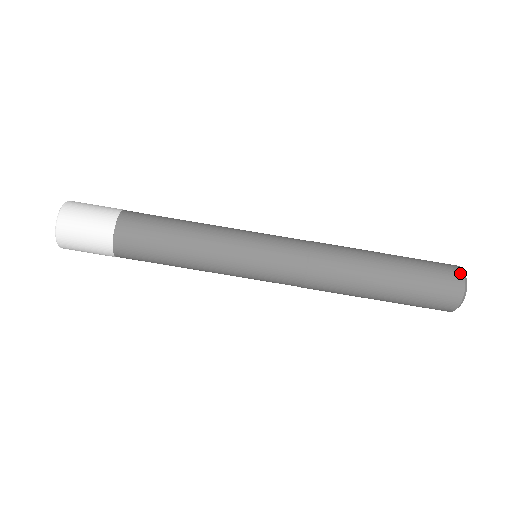
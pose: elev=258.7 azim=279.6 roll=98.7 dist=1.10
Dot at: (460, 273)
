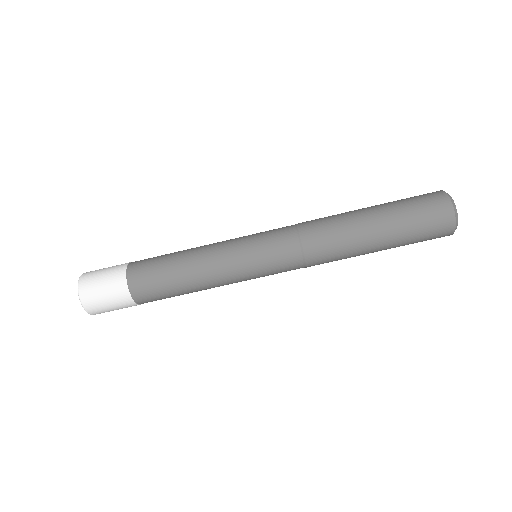
Dot at: (451, 217)
